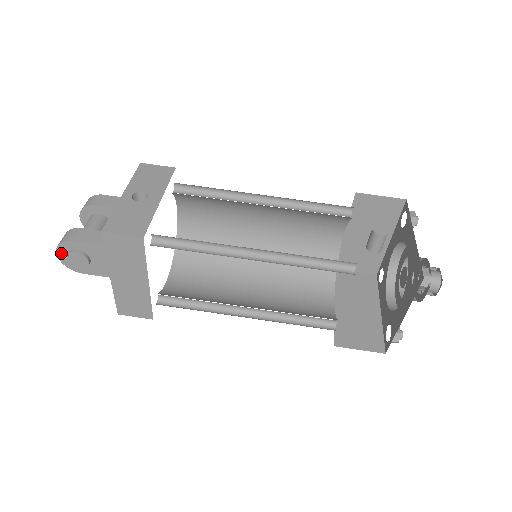
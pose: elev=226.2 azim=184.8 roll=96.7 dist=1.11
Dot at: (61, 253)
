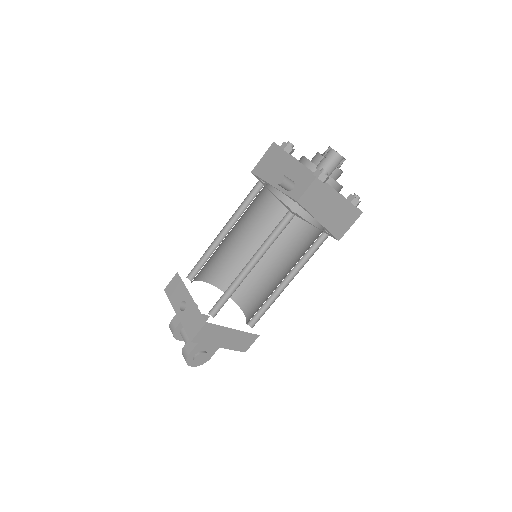
Dot at: (192, 364)
